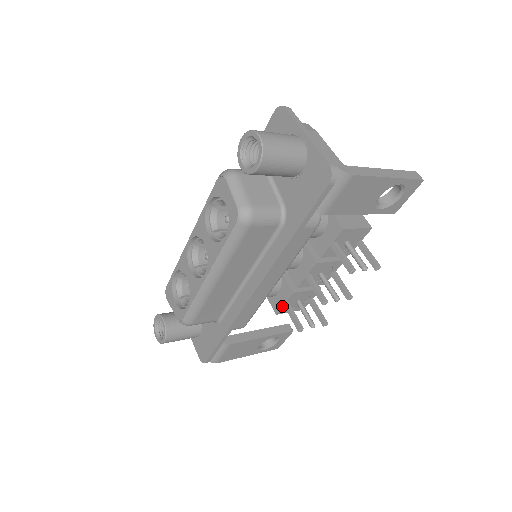
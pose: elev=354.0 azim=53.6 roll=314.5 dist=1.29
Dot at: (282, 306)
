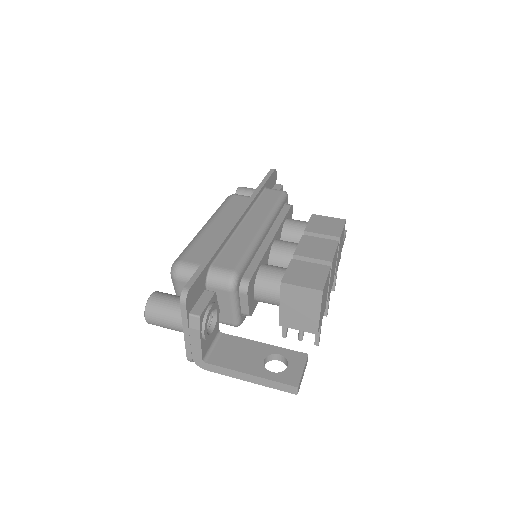
Dot at: occluded
